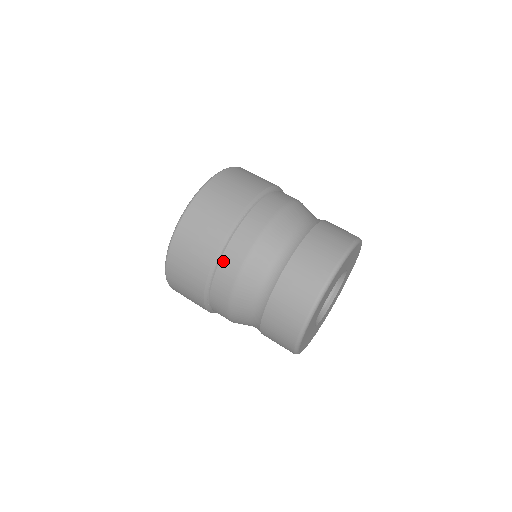
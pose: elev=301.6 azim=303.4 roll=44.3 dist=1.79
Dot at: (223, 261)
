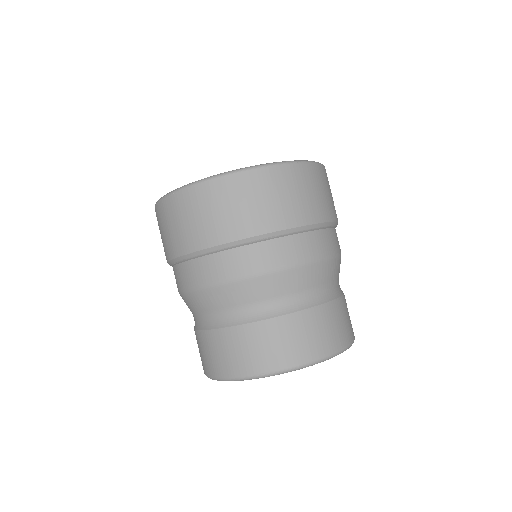
Dot at: (209, 259)
